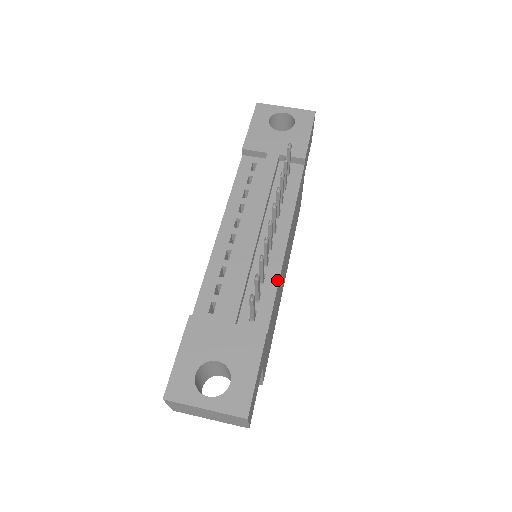
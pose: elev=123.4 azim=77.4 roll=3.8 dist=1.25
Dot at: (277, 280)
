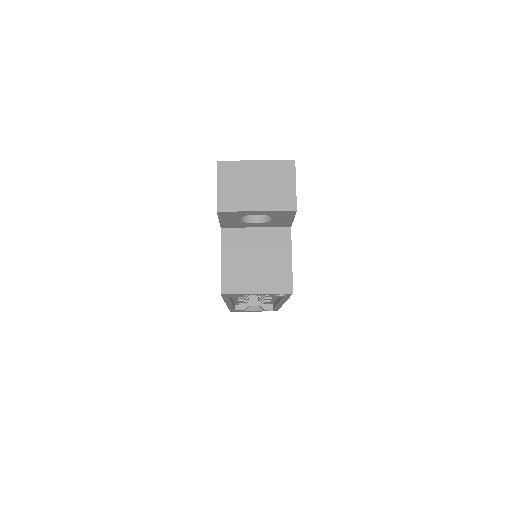
Dot at: occluded
